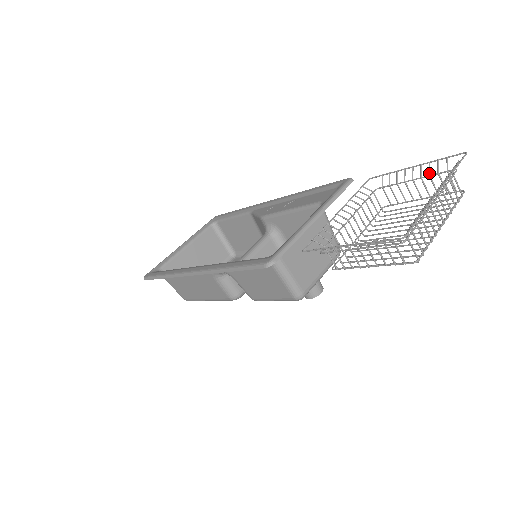
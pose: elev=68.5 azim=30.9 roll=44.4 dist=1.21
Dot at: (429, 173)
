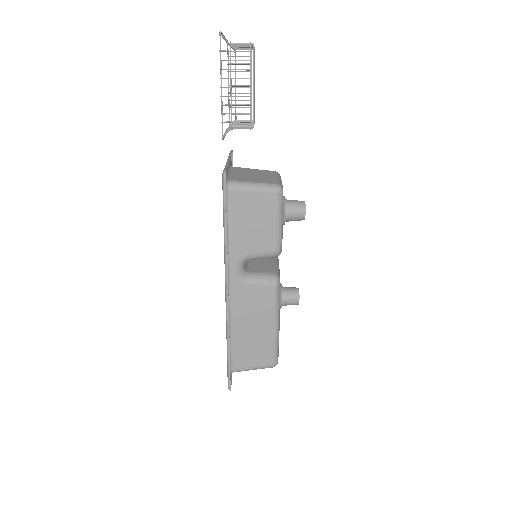
Dot at: (233, 71)
